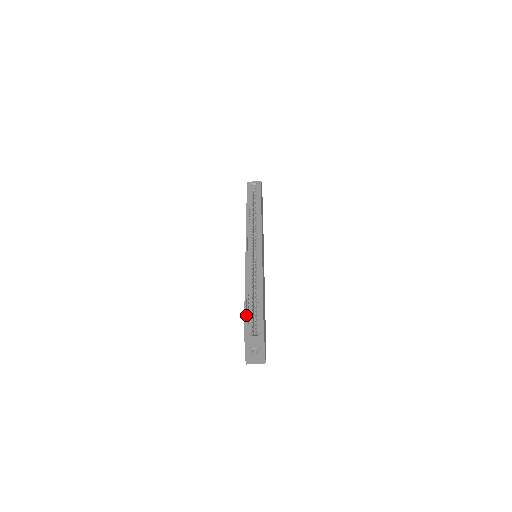
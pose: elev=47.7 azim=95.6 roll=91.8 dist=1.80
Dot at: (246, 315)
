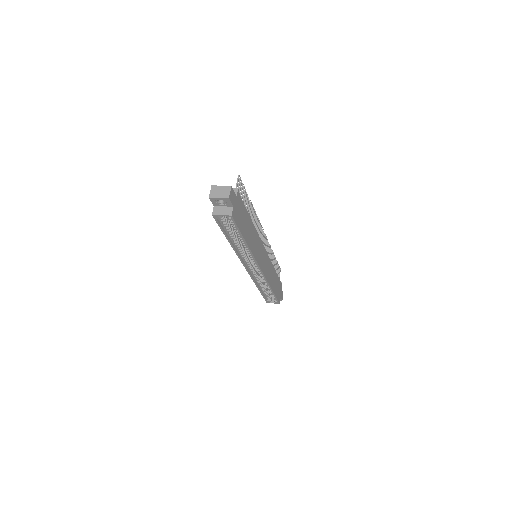
Dot at: (264, 295)
